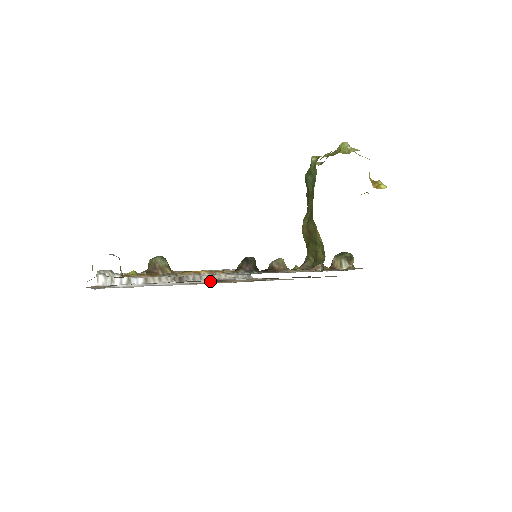
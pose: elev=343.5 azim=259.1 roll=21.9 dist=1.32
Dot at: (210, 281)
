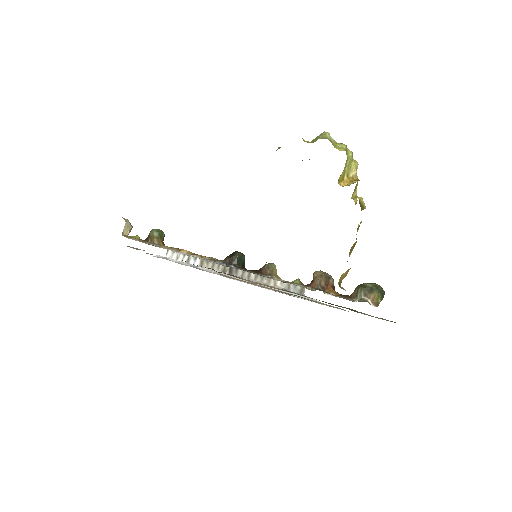
Dot at: (224, 273)
